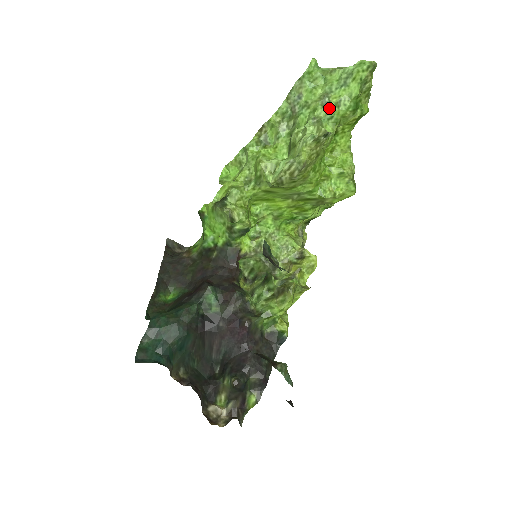
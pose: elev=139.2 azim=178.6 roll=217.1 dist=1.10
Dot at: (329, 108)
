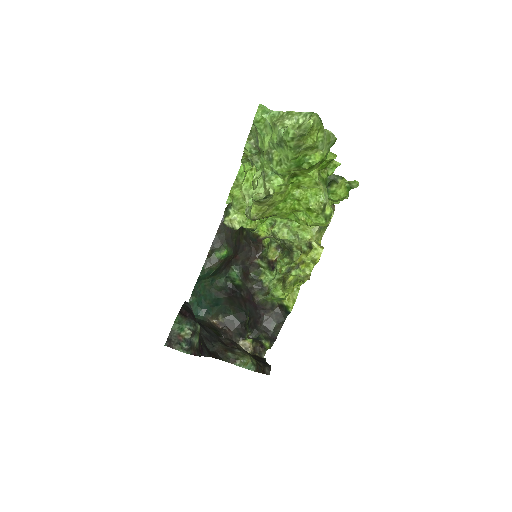
Dot at: (273, 165)
